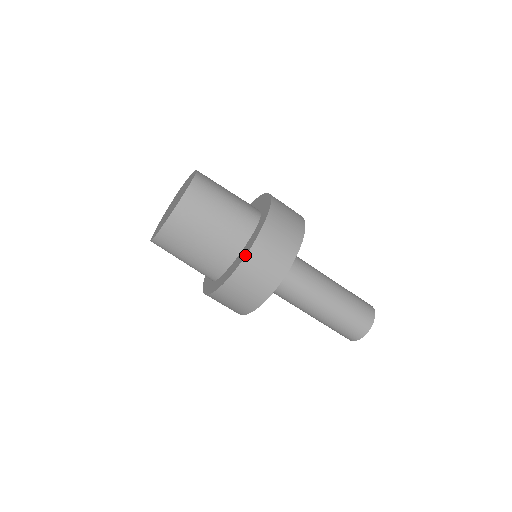
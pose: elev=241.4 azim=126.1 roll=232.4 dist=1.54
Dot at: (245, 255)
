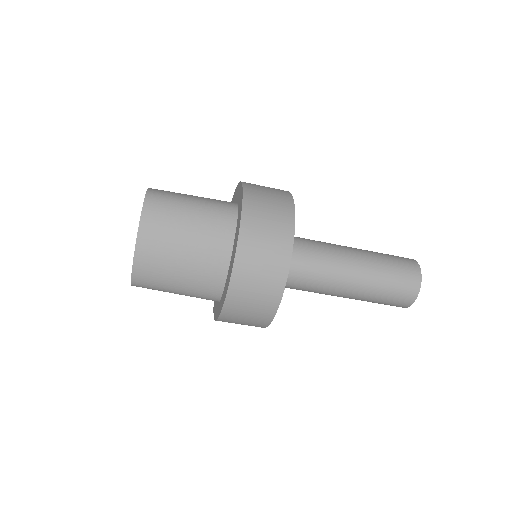
Dot at: (235, 250)
